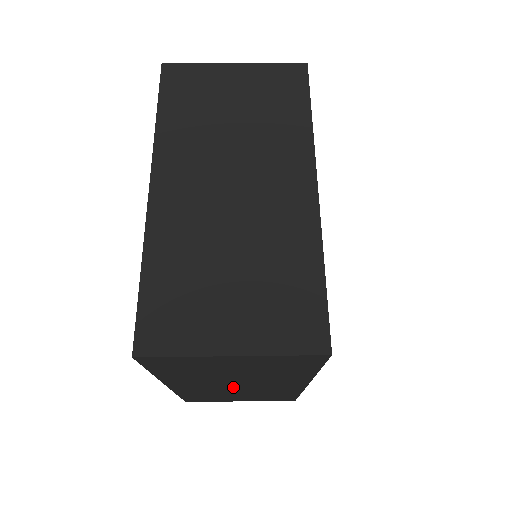
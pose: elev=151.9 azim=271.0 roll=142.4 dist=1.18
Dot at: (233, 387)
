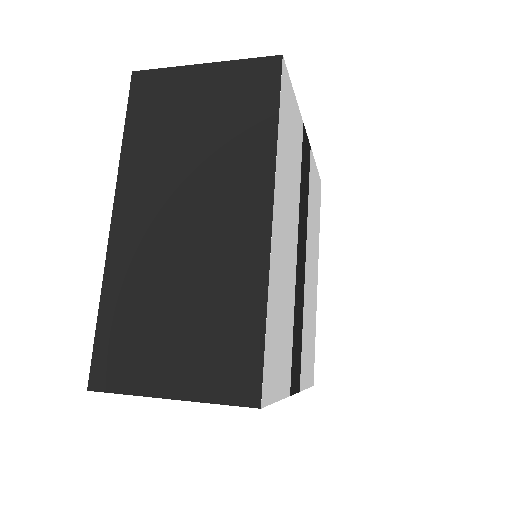
Dot at: (180, 234)
